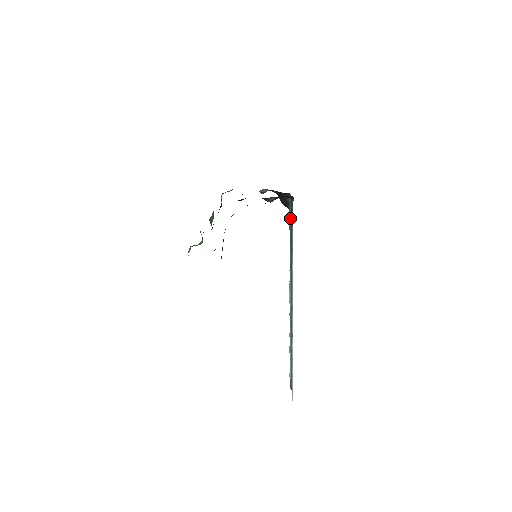
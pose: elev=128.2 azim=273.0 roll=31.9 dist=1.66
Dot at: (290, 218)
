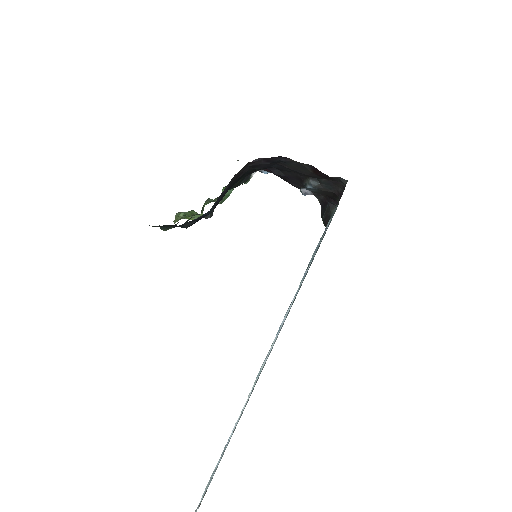
Dot at: (324, 235)
